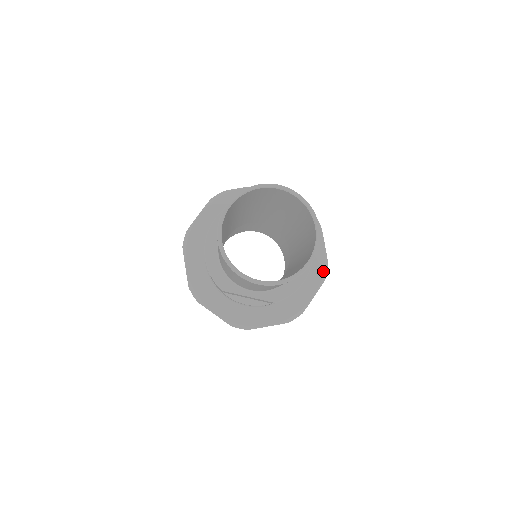
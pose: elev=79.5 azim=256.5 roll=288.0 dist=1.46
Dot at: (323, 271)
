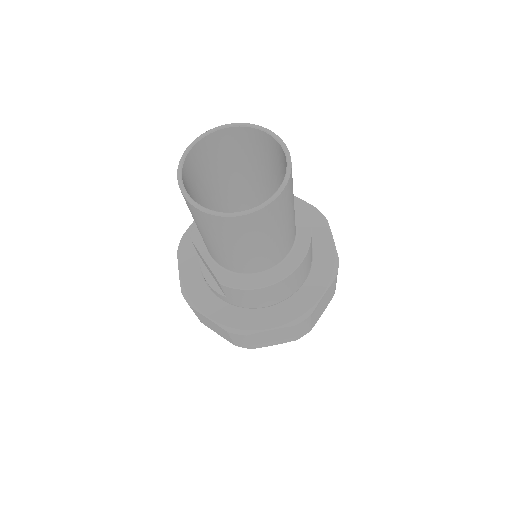
Dot at: (300, 315)
